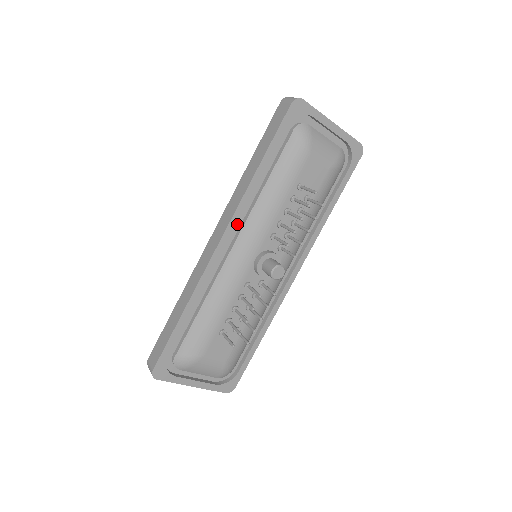
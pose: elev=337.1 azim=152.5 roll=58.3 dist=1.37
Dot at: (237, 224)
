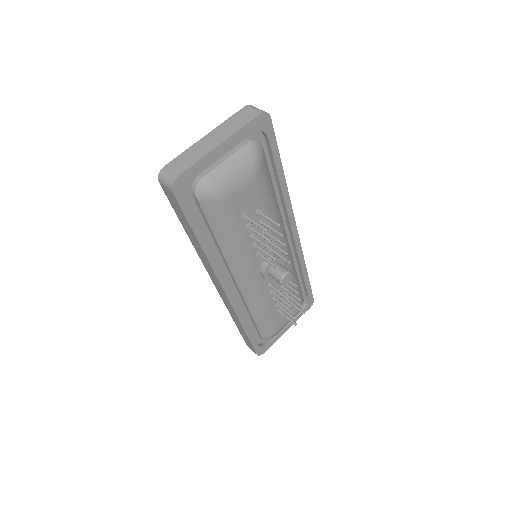
Dot at: (224, 271)
